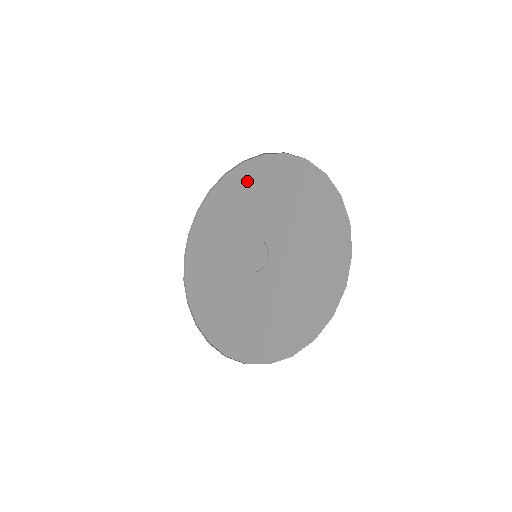
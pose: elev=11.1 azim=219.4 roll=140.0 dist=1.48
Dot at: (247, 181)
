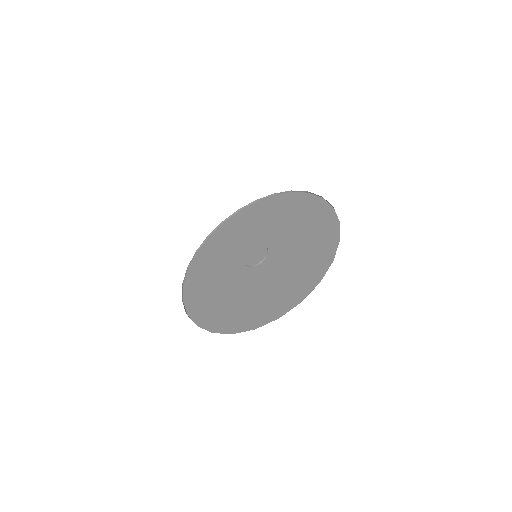
Dot at: (243, 219)
